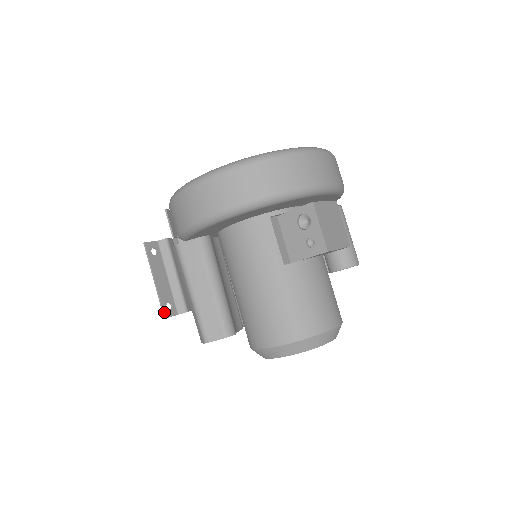
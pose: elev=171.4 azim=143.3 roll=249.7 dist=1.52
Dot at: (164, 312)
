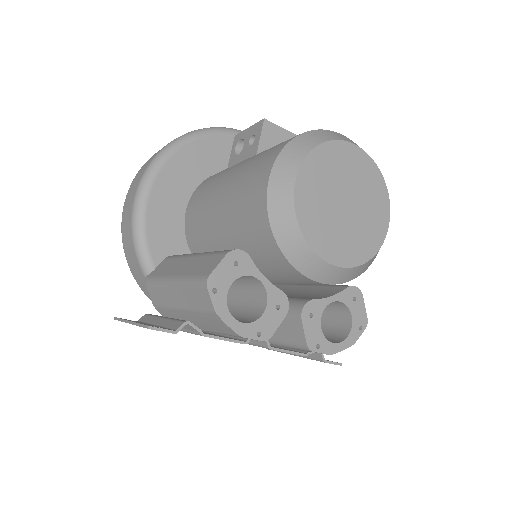
Dot at: (146, 326)
